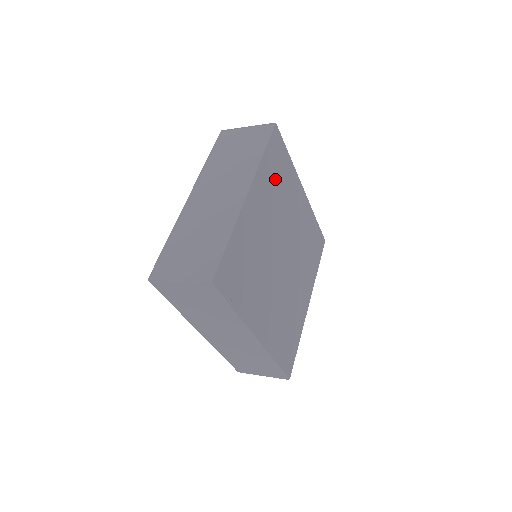
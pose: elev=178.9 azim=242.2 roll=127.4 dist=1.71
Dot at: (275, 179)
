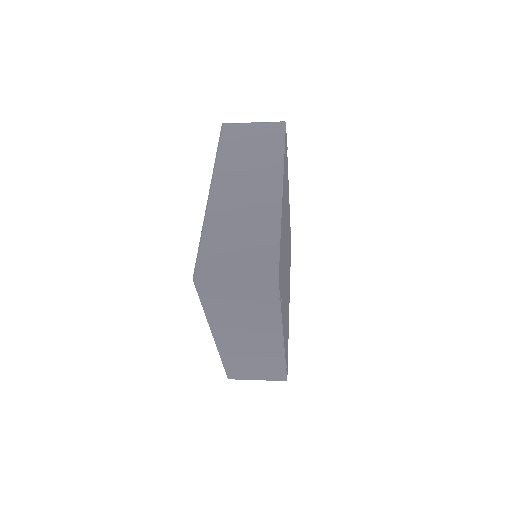
Dot at: occluded
